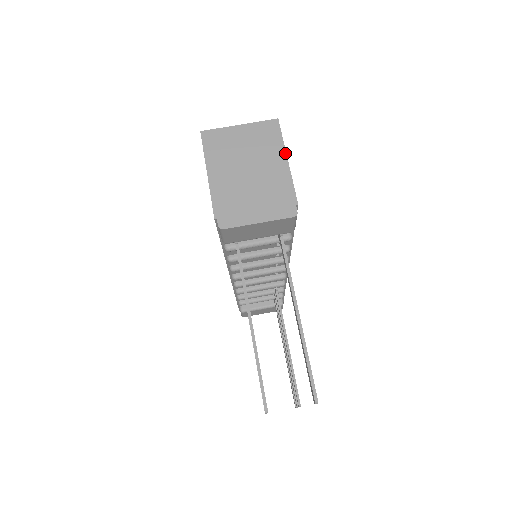
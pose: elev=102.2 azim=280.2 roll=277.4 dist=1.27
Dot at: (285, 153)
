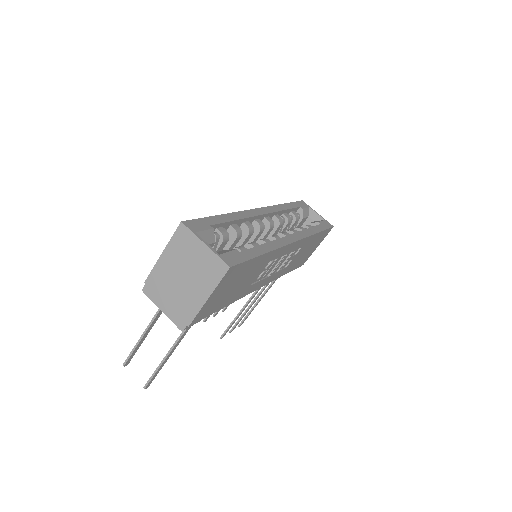
Dot at: (211, 293)
